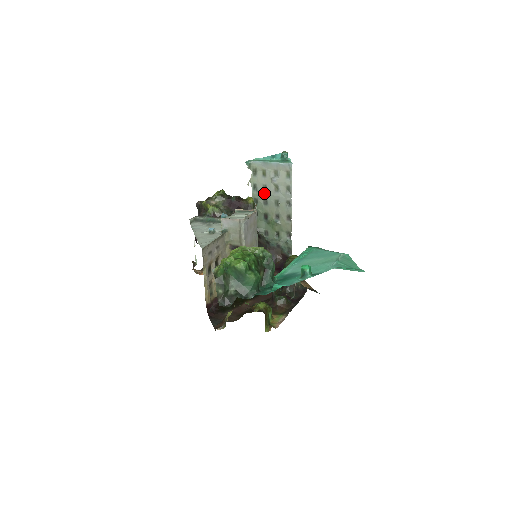
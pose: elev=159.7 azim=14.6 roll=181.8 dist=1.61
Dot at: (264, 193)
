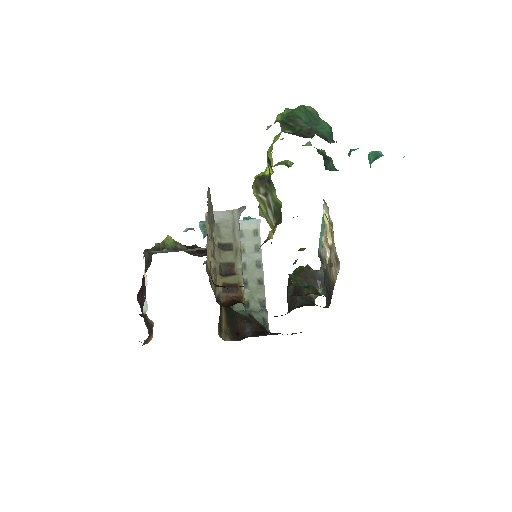
Dot at: occluded
